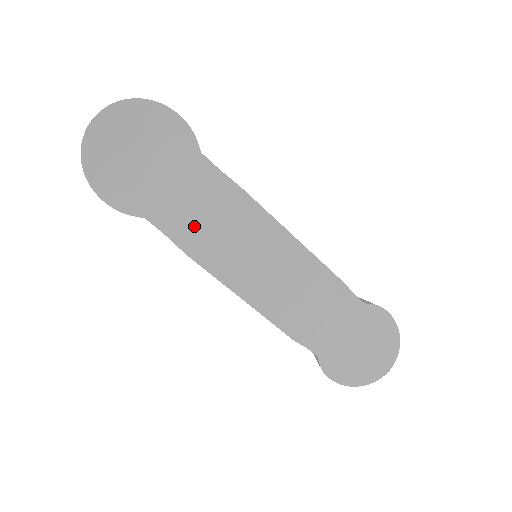
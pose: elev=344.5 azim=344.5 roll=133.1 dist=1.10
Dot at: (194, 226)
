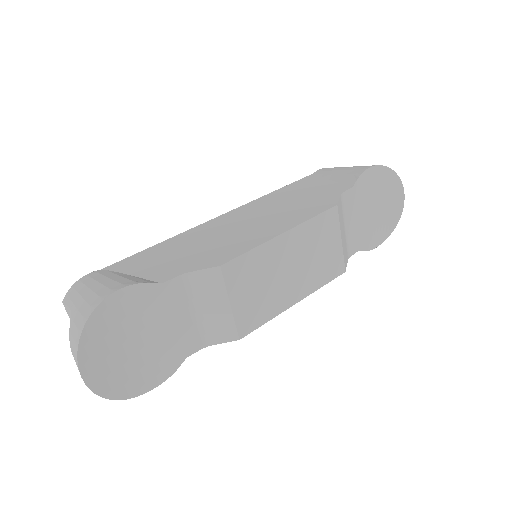
Dot at: (220, 322)
